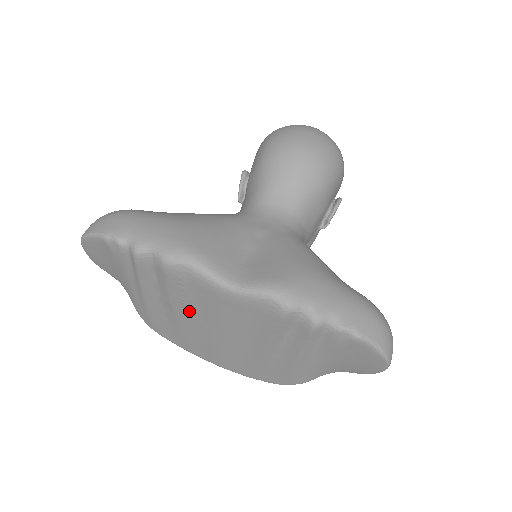
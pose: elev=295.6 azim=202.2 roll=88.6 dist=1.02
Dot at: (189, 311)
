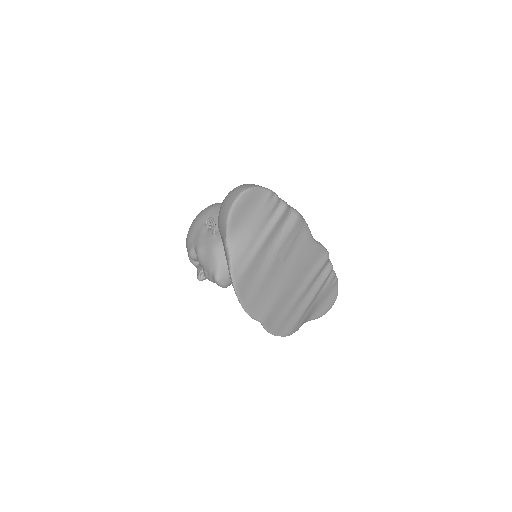
Dot at: (284, 258)
